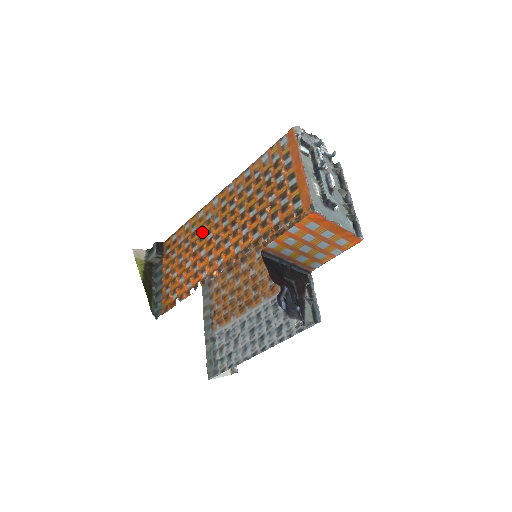
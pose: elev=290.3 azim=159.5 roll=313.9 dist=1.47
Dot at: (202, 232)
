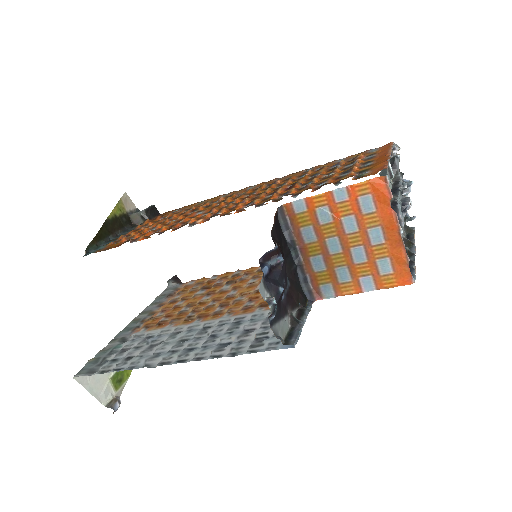
Dot at: occluded
